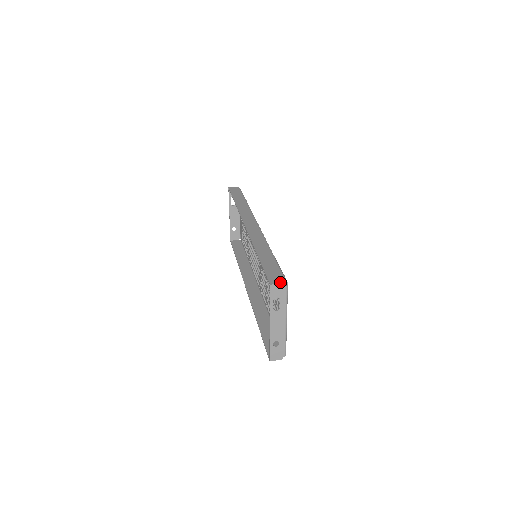
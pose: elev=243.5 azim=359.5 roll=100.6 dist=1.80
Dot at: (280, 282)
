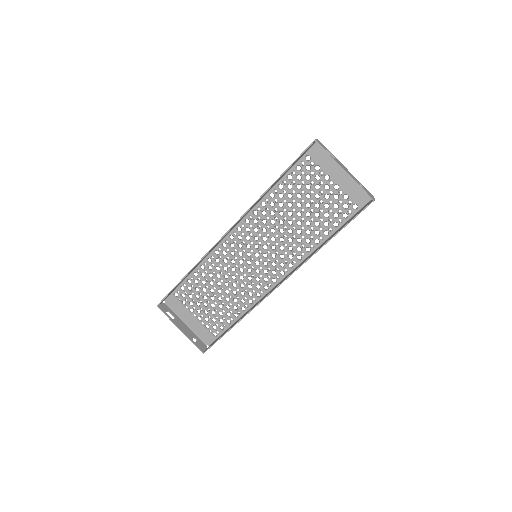
Dot at: occluded
